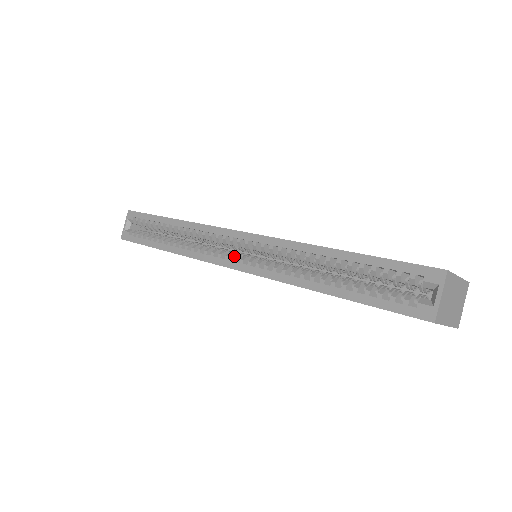
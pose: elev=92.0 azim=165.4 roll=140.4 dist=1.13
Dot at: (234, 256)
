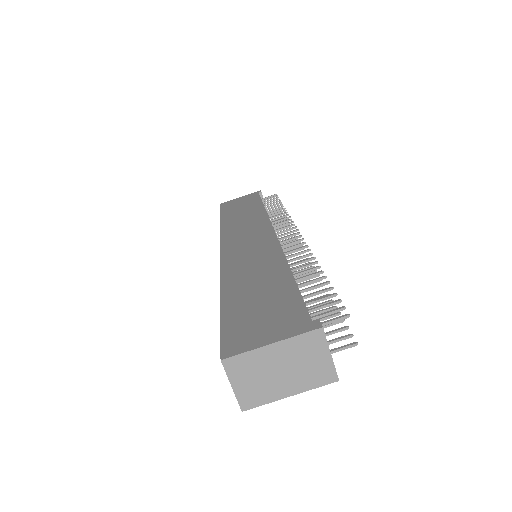
Dot at: occluded
